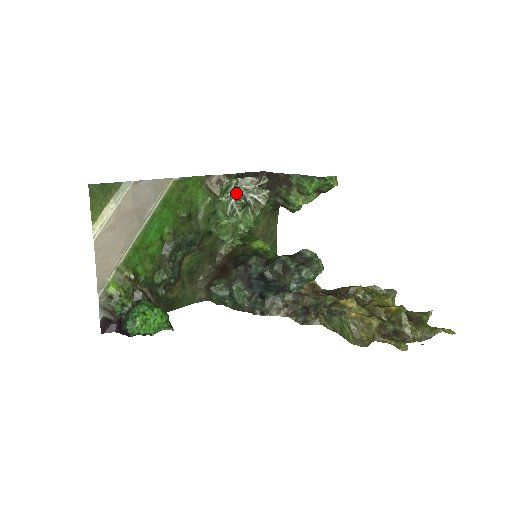
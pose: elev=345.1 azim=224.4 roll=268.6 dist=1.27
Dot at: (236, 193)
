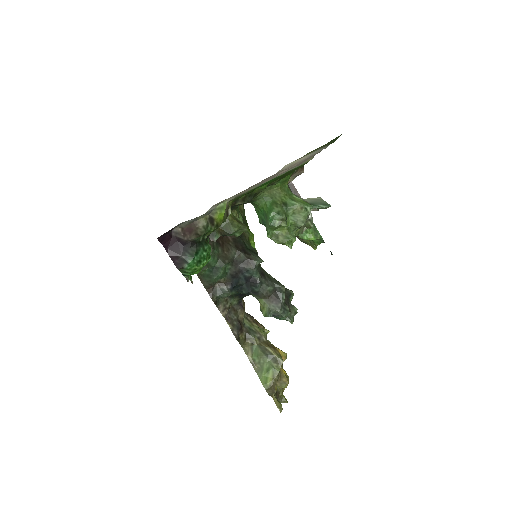
Dot at: occluded
